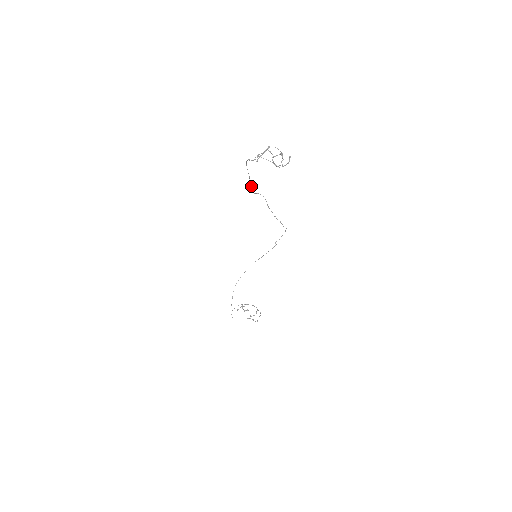
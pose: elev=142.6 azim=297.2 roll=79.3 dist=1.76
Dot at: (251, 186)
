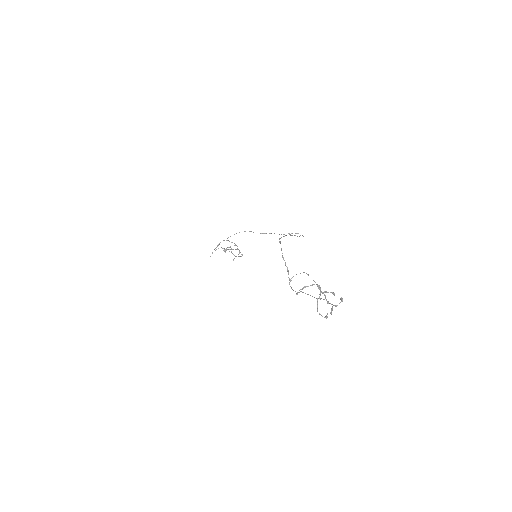
Dot at: (279, 239)
